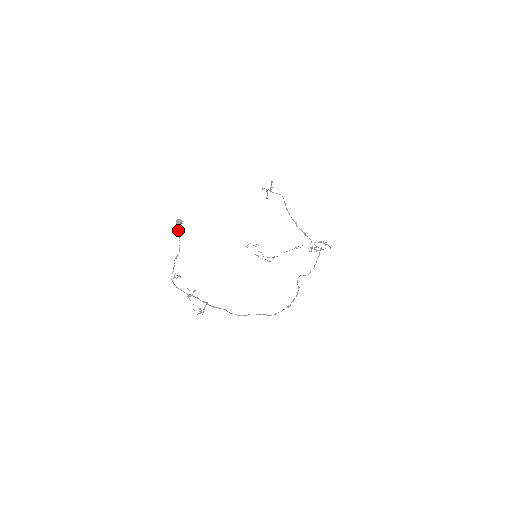
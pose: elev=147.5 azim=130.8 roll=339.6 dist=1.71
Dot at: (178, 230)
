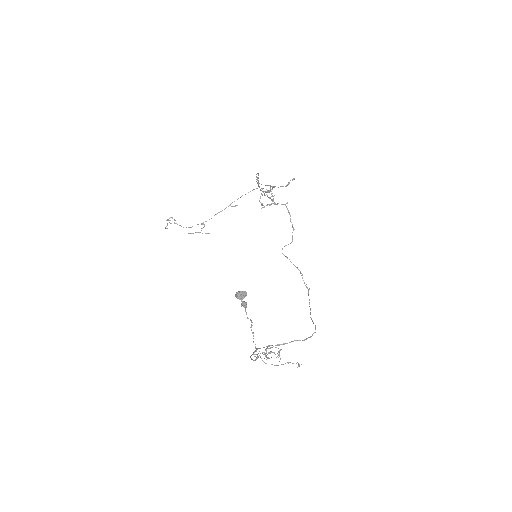
Dot at: (241, 304)
